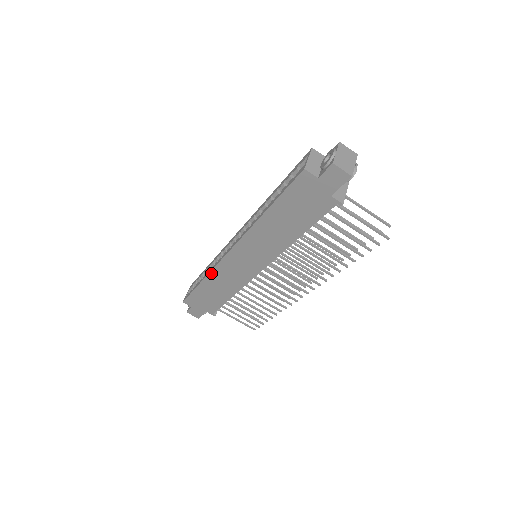
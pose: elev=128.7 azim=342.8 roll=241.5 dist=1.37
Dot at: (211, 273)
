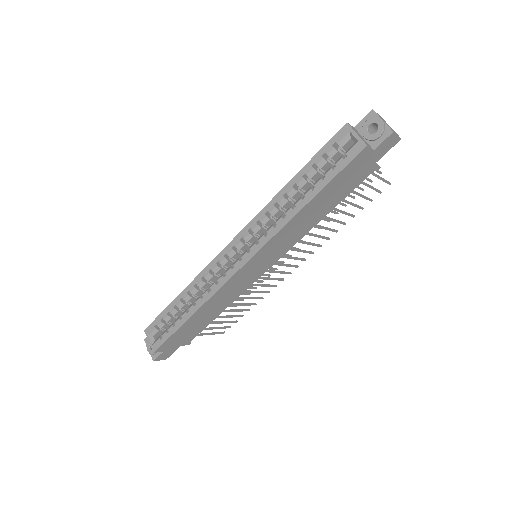
Dot at: (210, 299)
